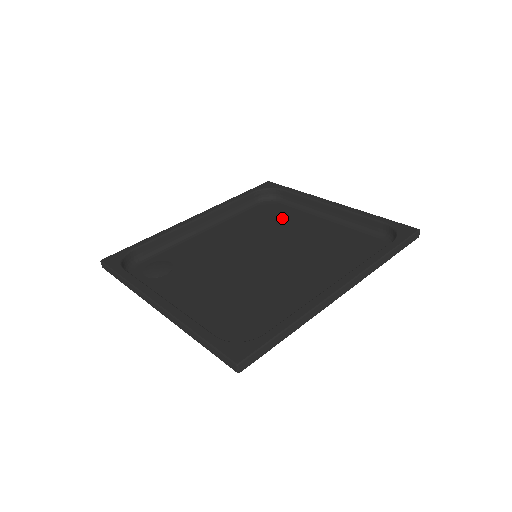
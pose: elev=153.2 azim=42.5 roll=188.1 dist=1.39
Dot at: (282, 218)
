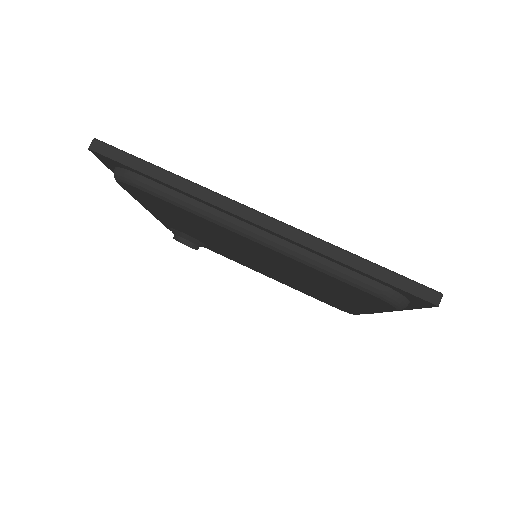
Dot at: occluded
